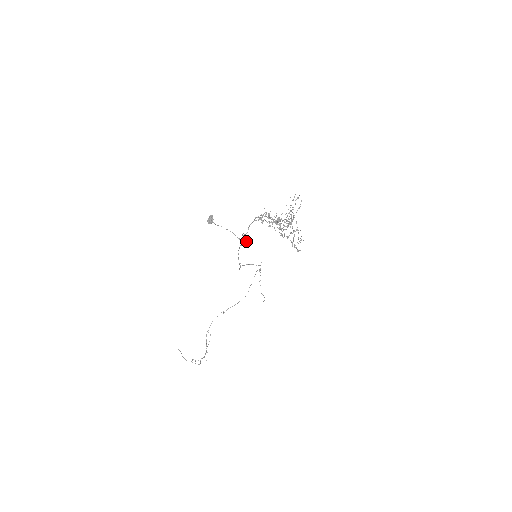
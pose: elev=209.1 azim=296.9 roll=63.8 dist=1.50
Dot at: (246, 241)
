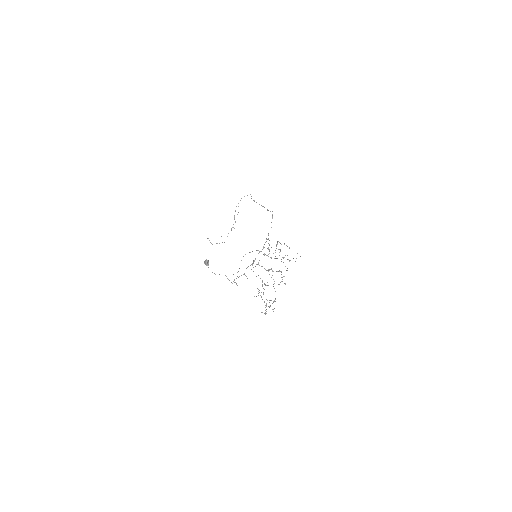
Dot at: occluded
